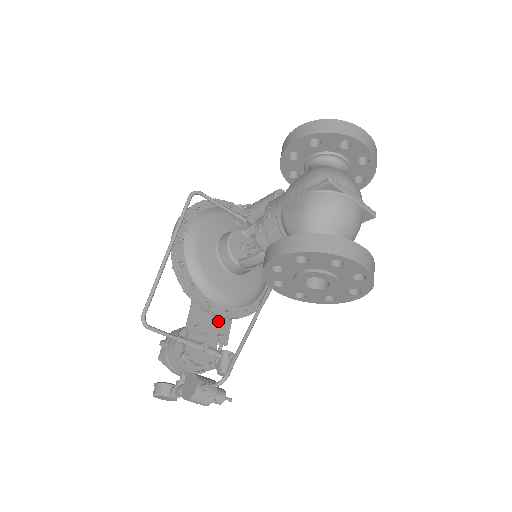
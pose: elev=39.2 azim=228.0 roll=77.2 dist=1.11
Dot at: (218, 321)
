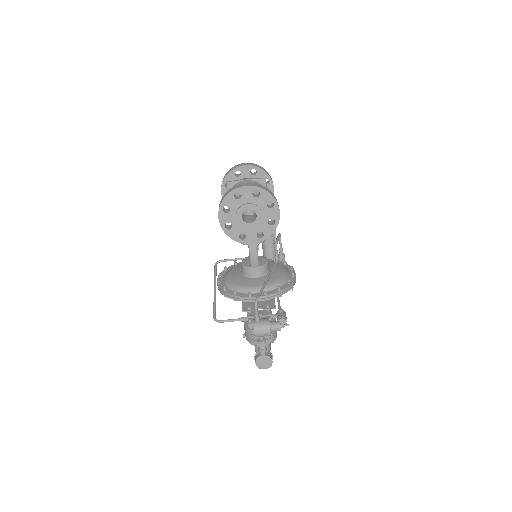
Dot at: (264, 302)
